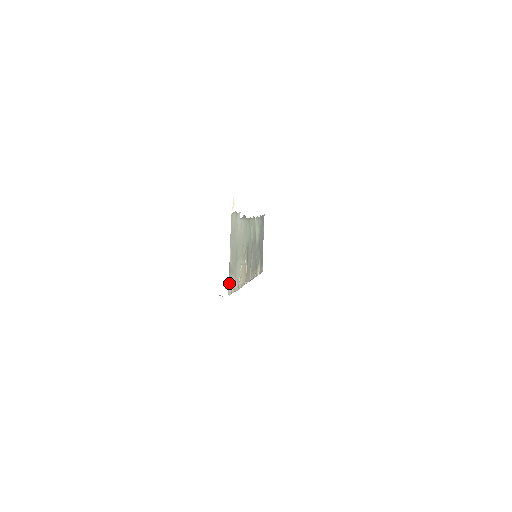
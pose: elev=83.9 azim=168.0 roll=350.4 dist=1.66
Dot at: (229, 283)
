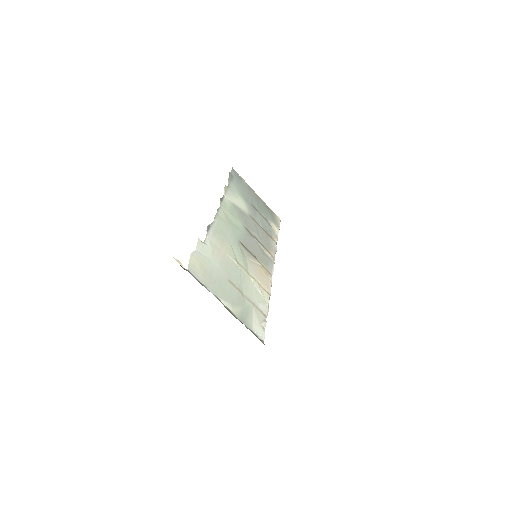
Dot at: (252, 326)
